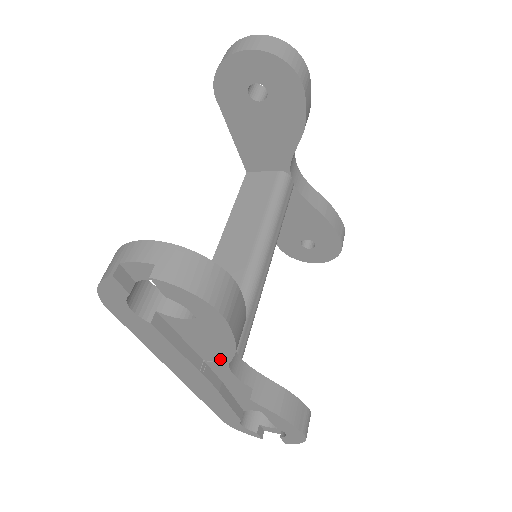
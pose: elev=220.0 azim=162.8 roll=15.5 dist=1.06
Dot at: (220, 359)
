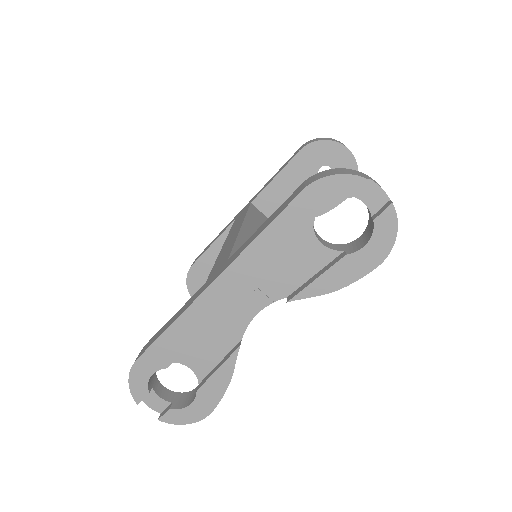
Dot at: (304, 290)
